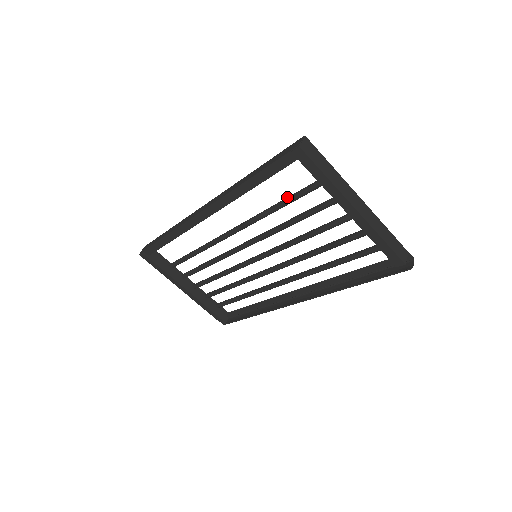
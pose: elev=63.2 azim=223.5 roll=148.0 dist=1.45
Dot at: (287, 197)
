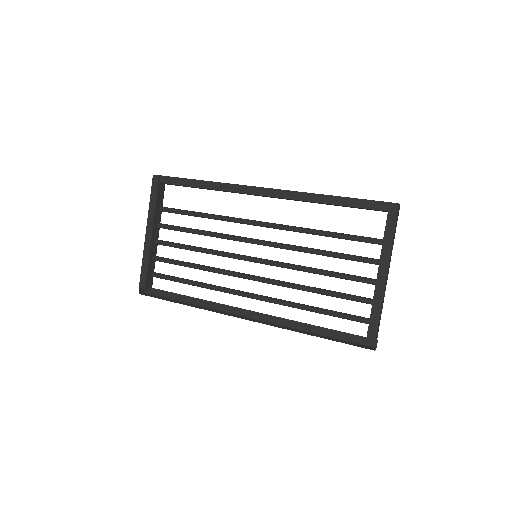
Dot at: occluded
